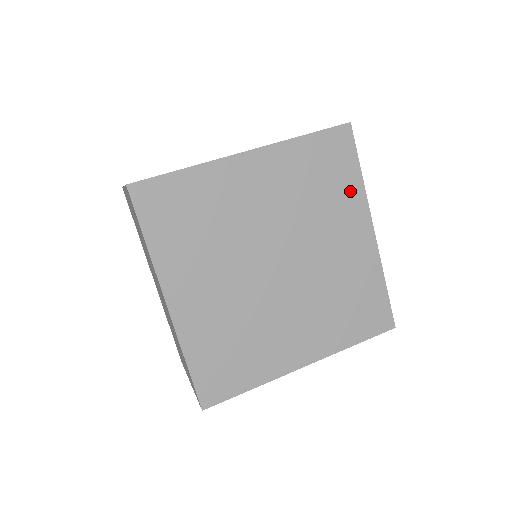
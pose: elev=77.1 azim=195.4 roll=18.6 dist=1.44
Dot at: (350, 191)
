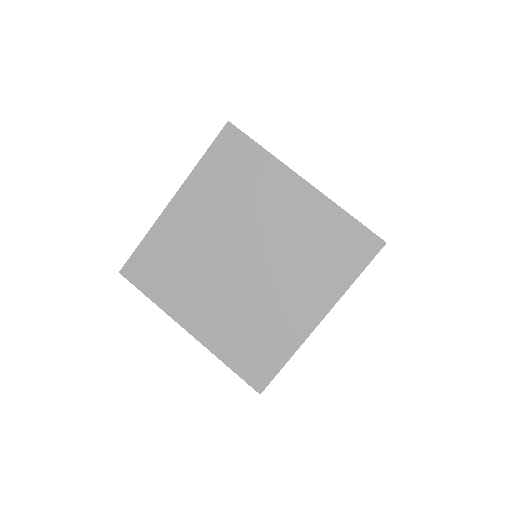
Dot at: (263, 167)
